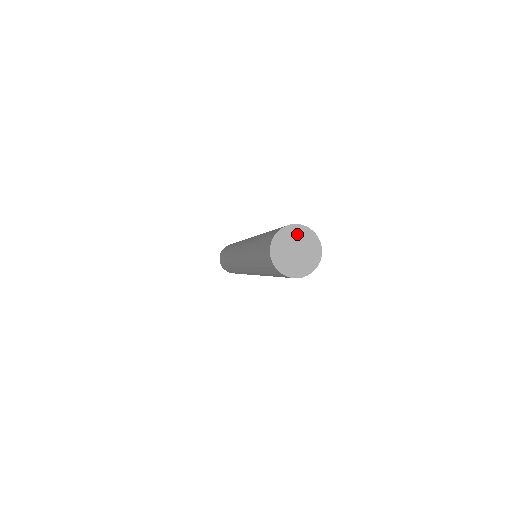
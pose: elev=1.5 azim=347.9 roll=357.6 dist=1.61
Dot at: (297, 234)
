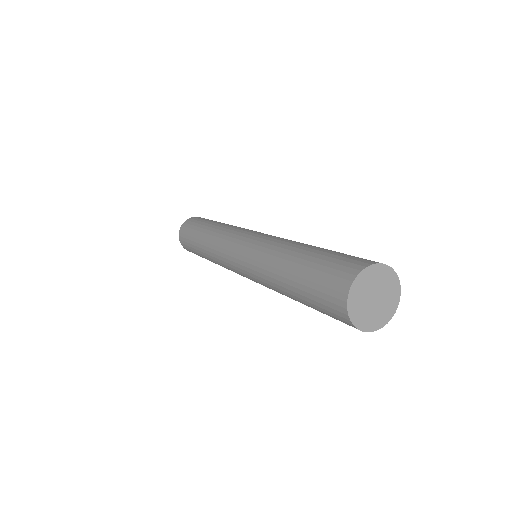
Dot at: (381, 277)
